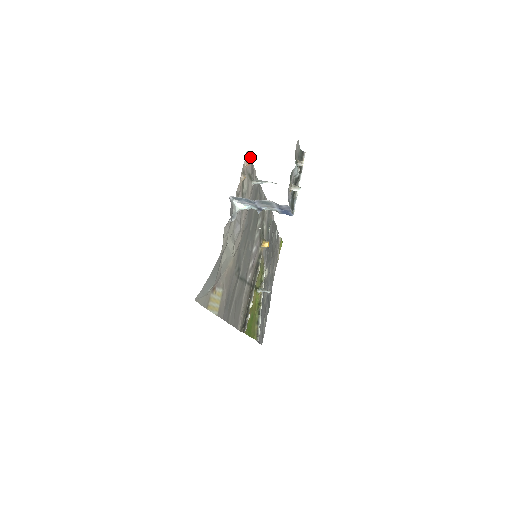
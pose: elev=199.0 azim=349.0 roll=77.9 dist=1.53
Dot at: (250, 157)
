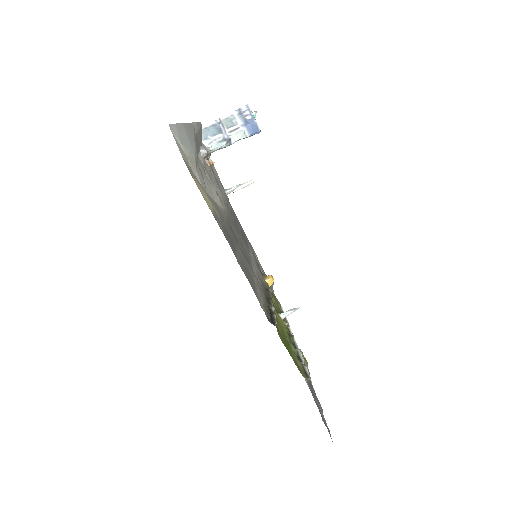
Dot at: (215, 169)
